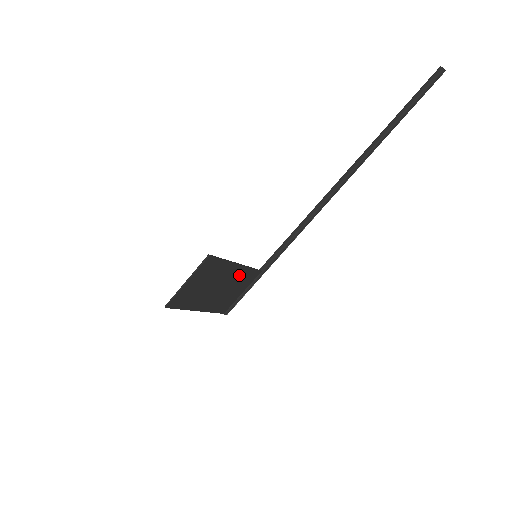
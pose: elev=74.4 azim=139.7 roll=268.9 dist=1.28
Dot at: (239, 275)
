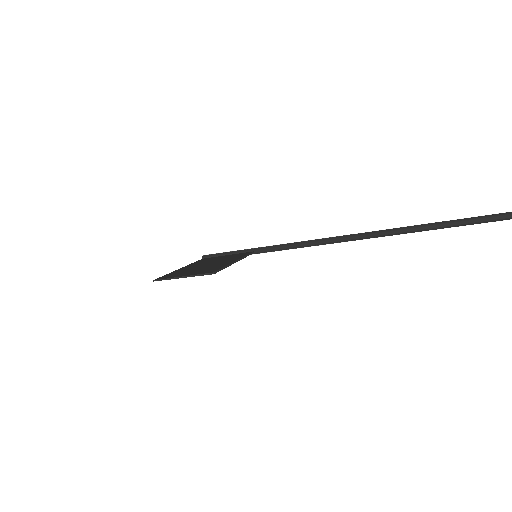
Dot at: occluded
